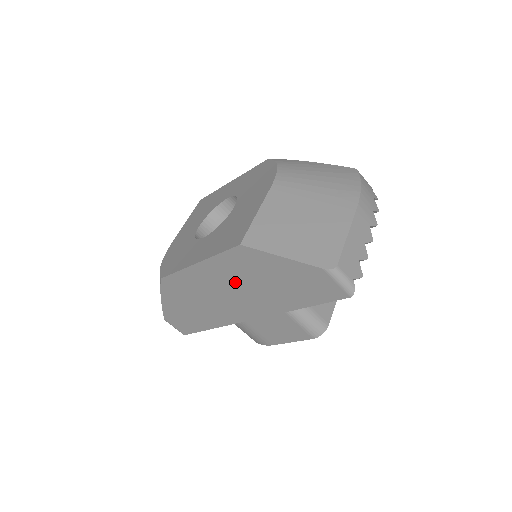
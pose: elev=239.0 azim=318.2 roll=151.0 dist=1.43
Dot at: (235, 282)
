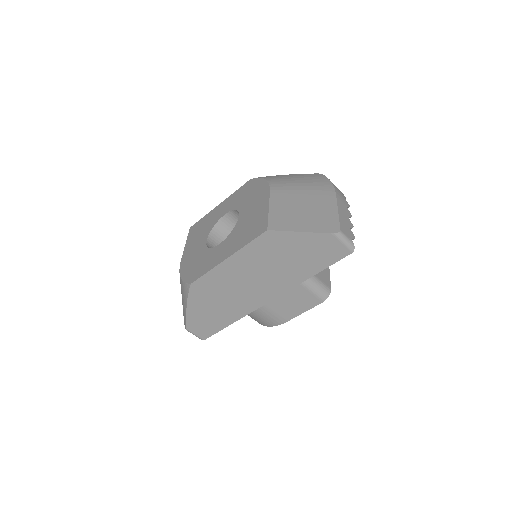
Dot at: (259, 267)
